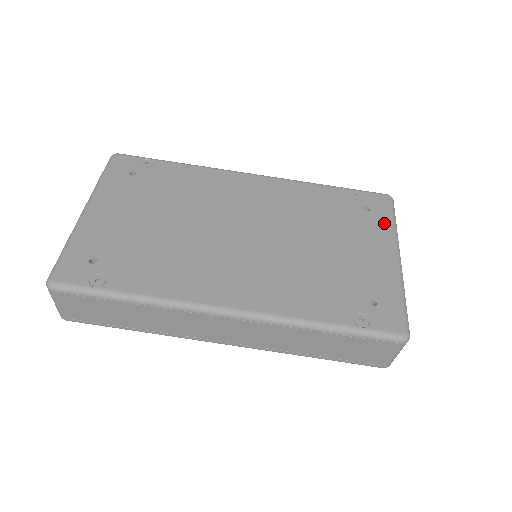
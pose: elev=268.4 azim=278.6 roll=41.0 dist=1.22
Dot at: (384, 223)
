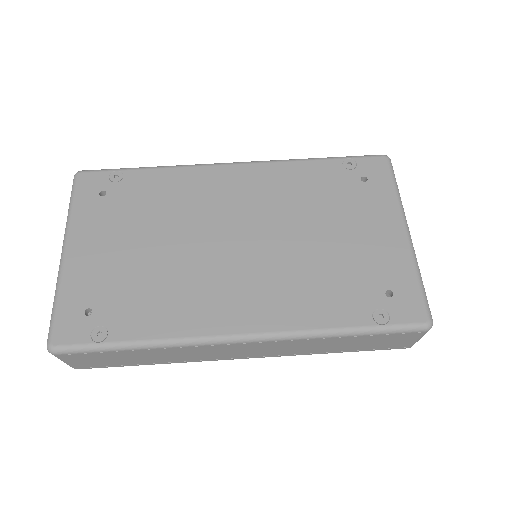
Dot at: (385, 193)
